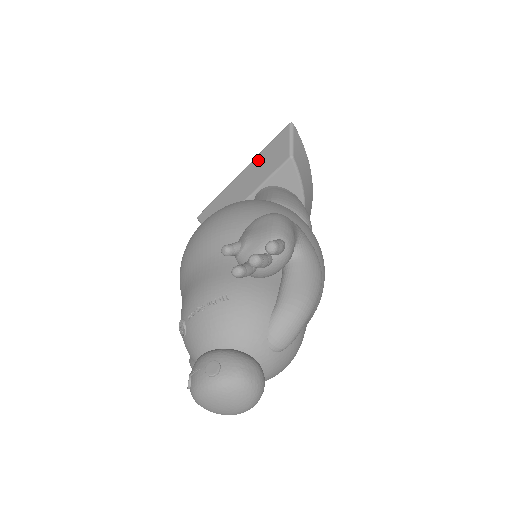
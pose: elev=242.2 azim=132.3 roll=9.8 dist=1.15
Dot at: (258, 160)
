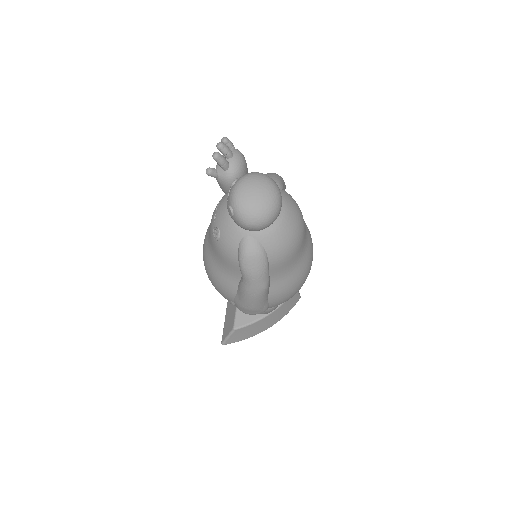
Dot at: occluded
